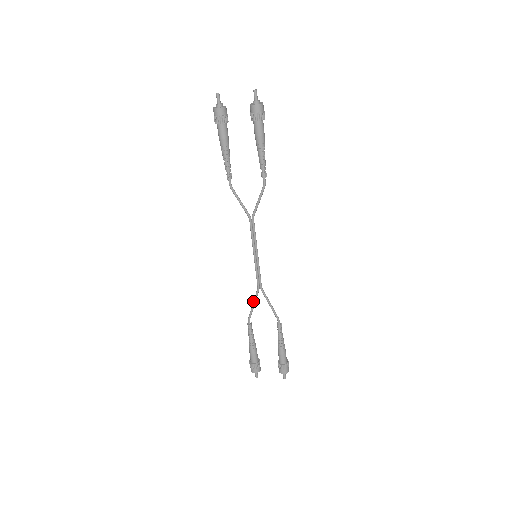
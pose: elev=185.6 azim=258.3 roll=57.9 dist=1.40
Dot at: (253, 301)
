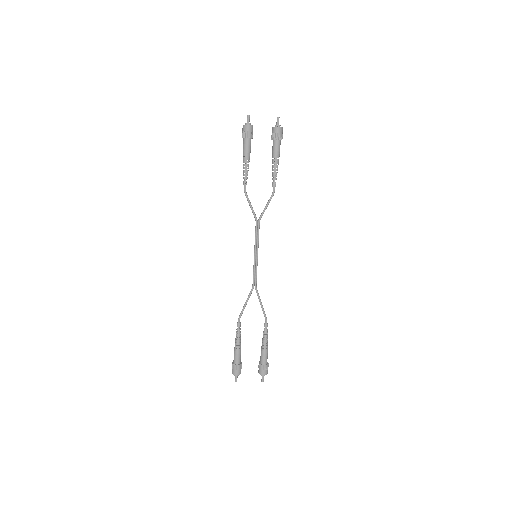
Dot at: (246, 300)
